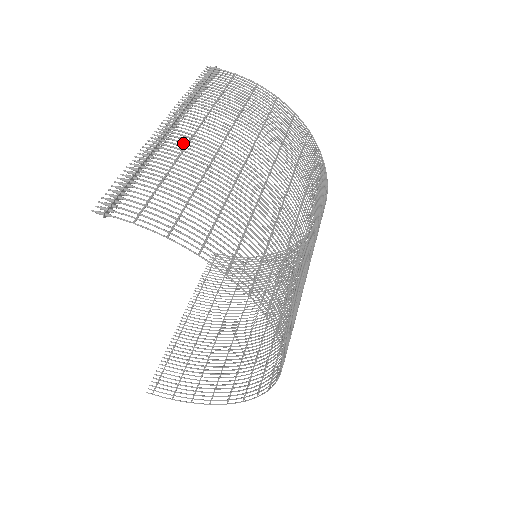
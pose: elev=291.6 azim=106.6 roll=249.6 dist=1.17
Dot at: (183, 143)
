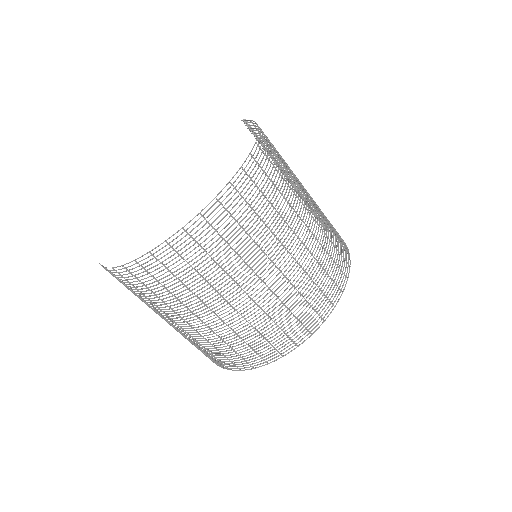
Dot at: occluded
